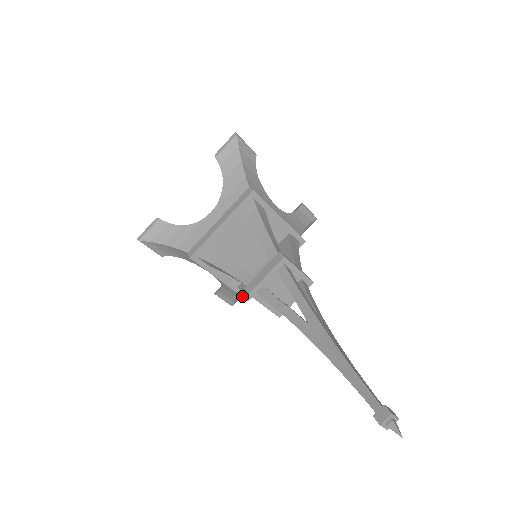
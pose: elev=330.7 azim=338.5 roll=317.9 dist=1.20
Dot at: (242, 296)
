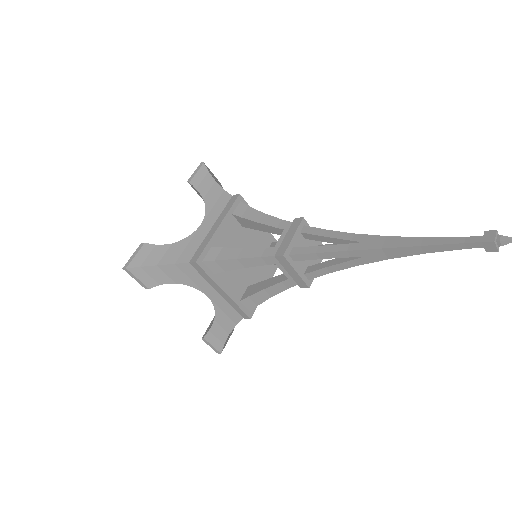
Dot at: (245, 313)
